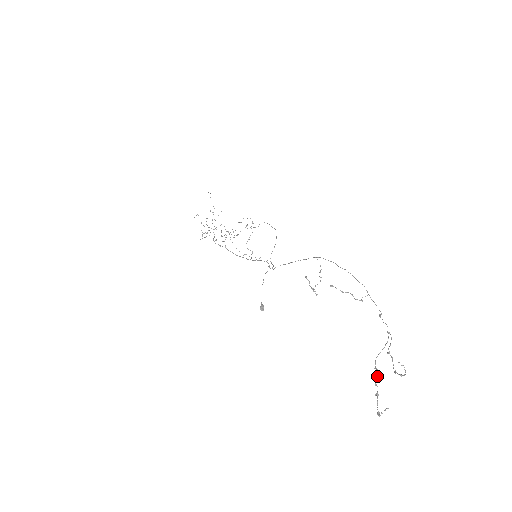
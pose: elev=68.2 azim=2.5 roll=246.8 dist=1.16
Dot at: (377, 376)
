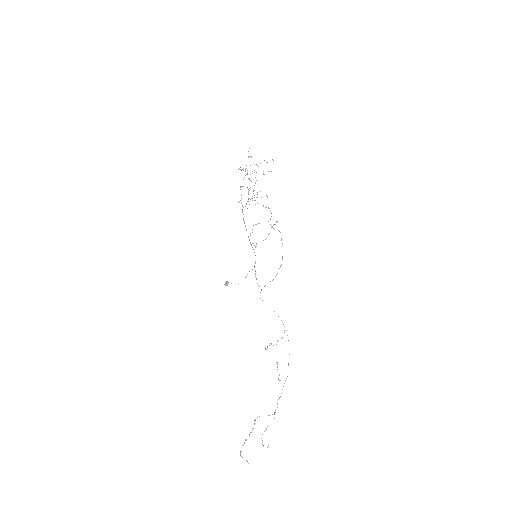
Dot at: occluded
